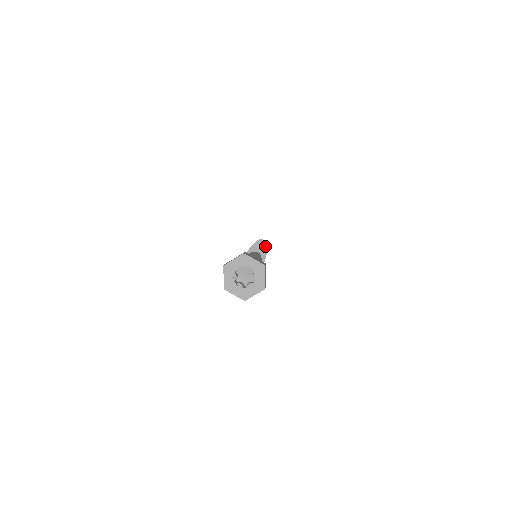
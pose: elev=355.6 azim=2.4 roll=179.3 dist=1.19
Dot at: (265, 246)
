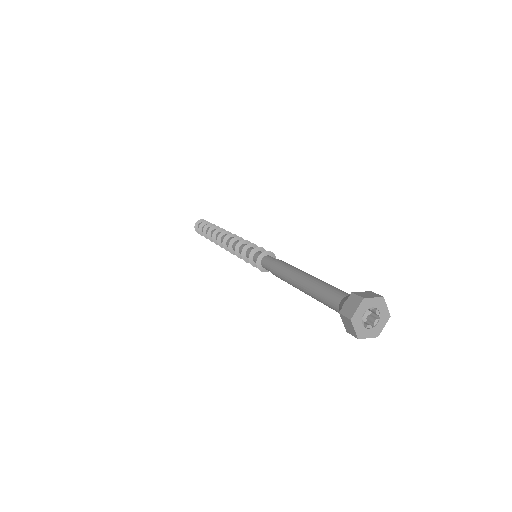
Dot at: occluded
